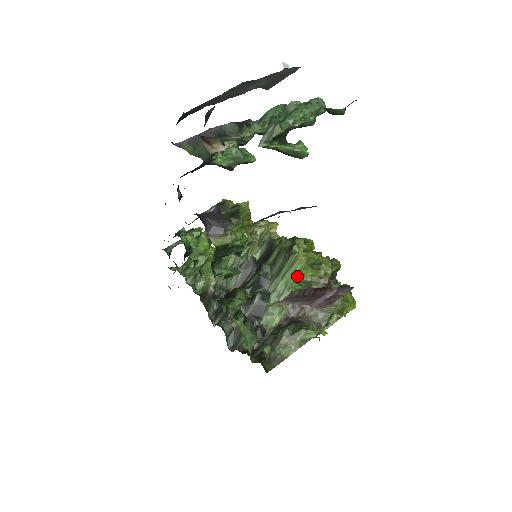
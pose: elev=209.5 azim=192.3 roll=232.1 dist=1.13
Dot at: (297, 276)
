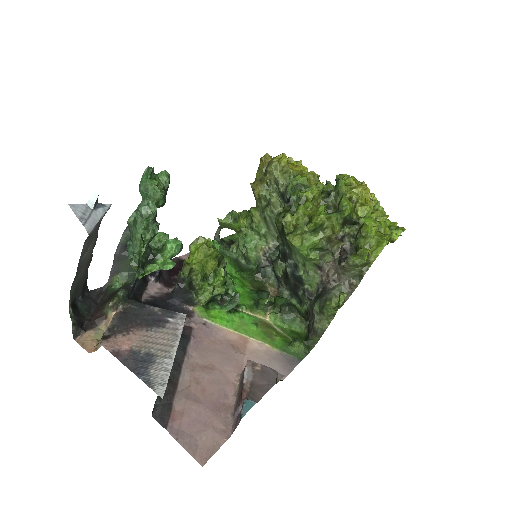
Dot at: (302, 253)
